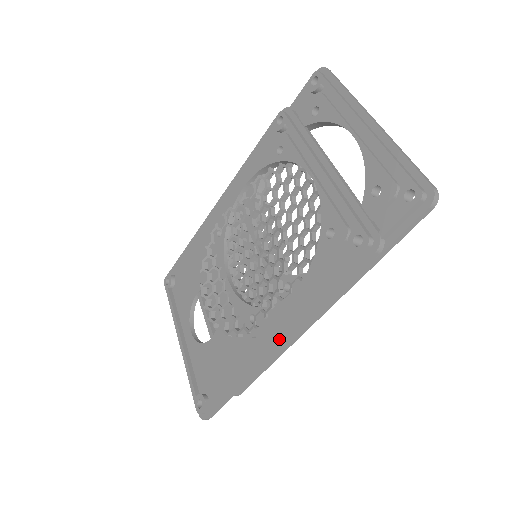
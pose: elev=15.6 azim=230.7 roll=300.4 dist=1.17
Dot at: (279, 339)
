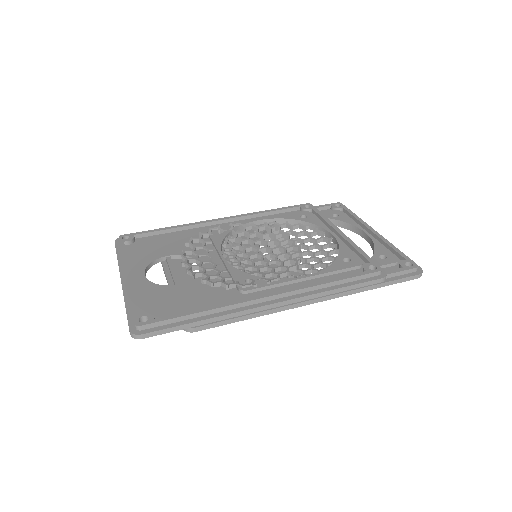
Dot at: (277, 299)
